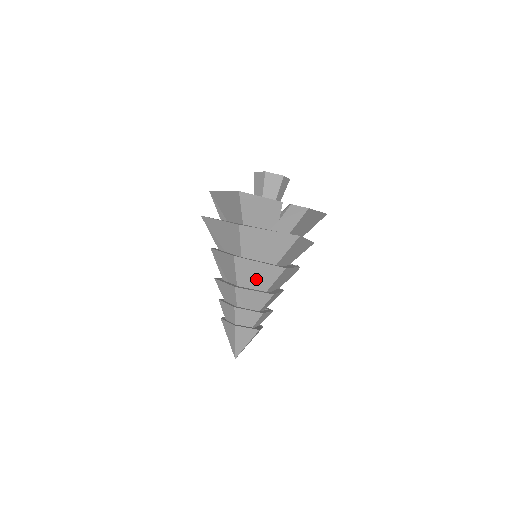
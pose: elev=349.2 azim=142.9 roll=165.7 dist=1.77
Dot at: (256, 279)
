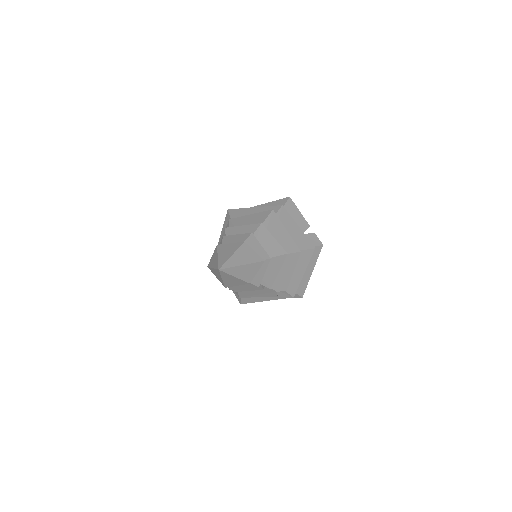
Dot at: occluded
